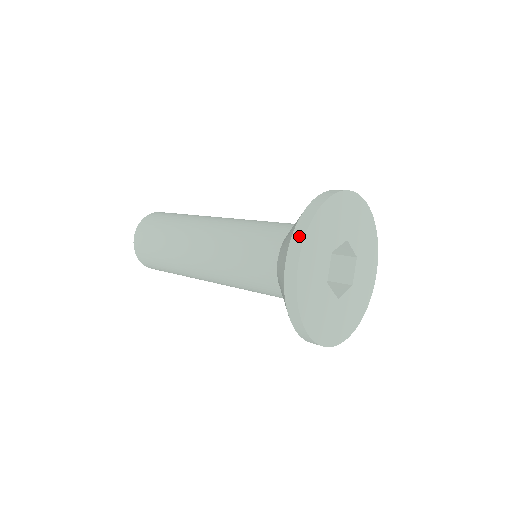
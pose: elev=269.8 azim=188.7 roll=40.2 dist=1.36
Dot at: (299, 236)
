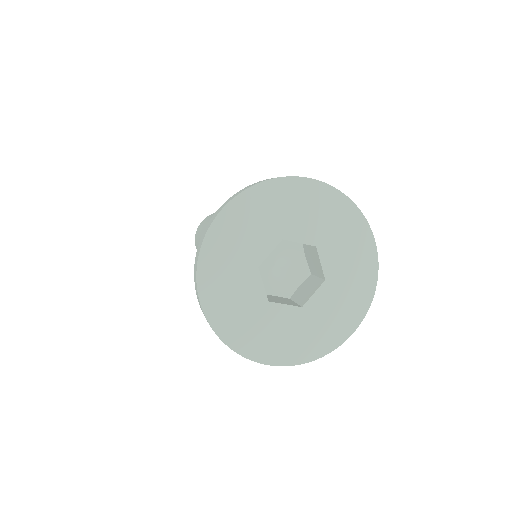
Dot at: (195, 277)
